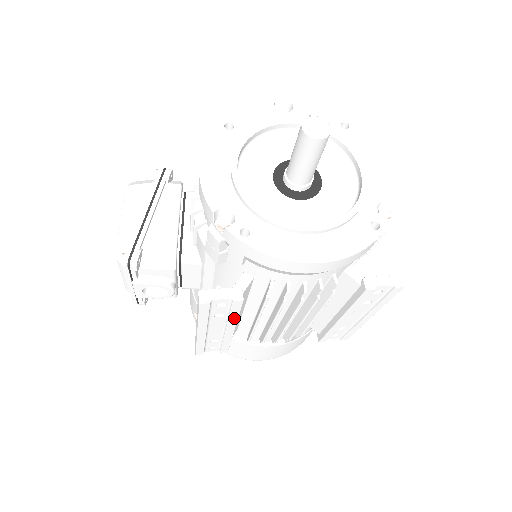
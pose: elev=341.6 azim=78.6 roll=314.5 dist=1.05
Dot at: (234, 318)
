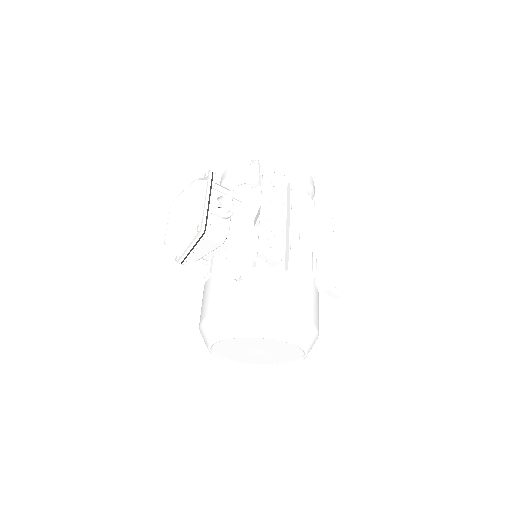
Dot at: (282, 195)
